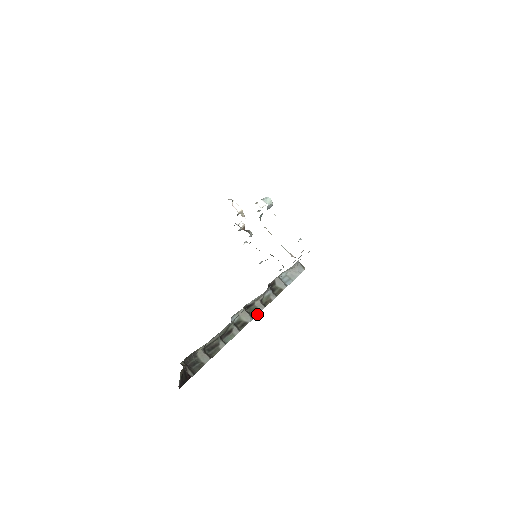
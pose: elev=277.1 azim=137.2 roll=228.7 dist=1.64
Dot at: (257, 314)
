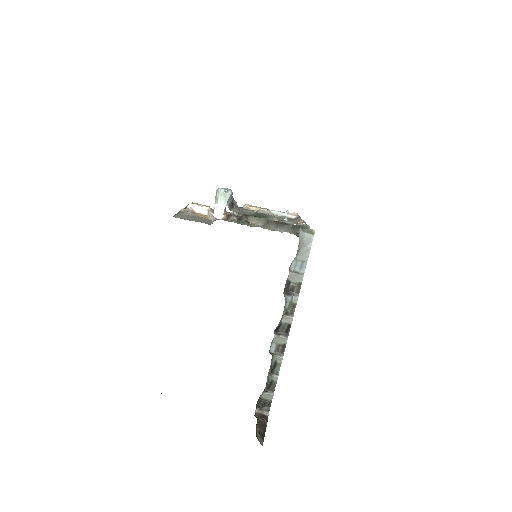
Dot at: (289, 329)
